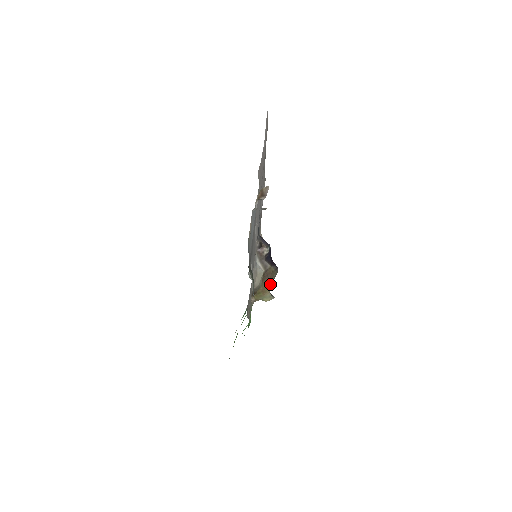
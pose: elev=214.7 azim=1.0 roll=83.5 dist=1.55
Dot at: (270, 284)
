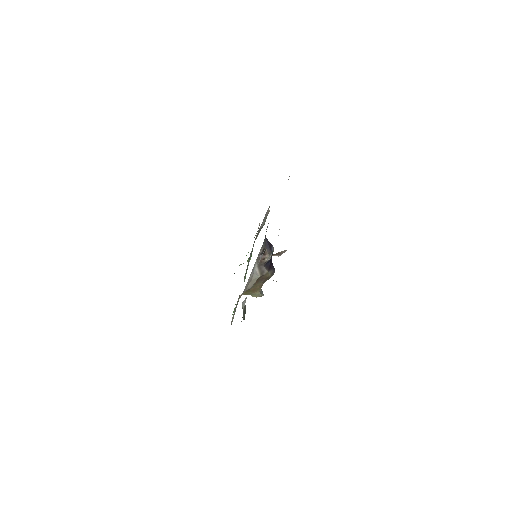
Dot at: (262, 283)
